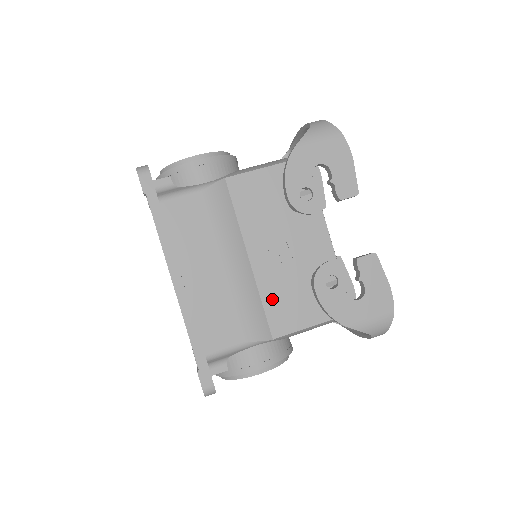
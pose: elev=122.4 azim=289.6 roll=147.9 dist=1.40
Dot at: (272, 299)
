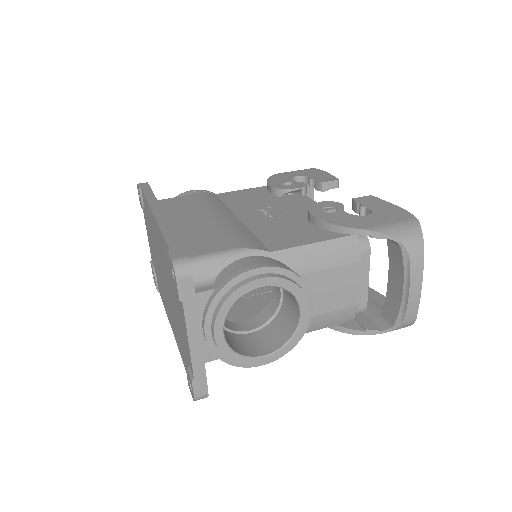
Dot at: (266, 232)
